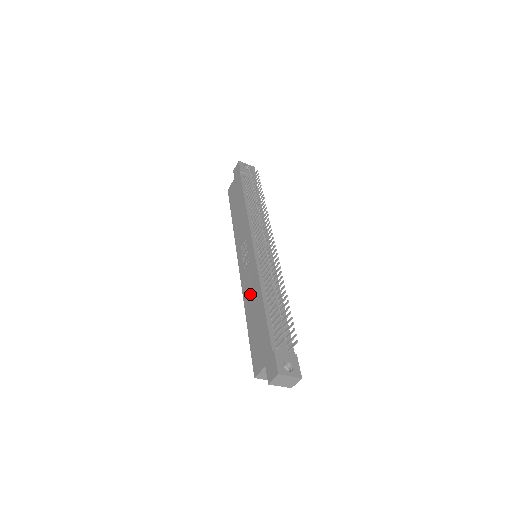
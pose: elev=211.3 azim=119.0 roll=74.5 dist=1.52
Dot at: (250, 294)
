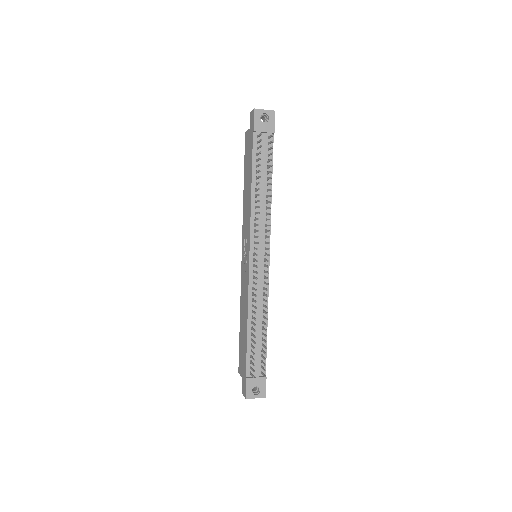
Dot at: (243, 303)
